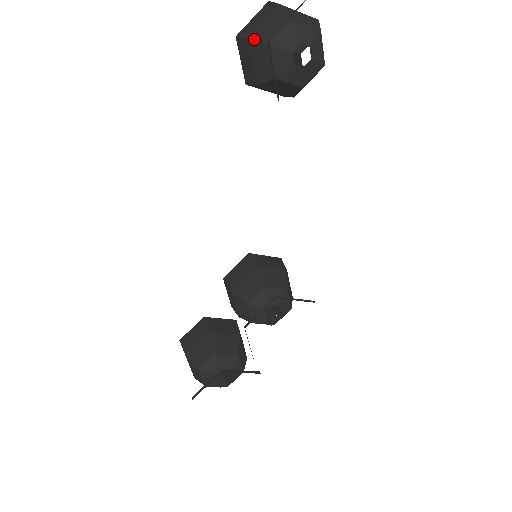
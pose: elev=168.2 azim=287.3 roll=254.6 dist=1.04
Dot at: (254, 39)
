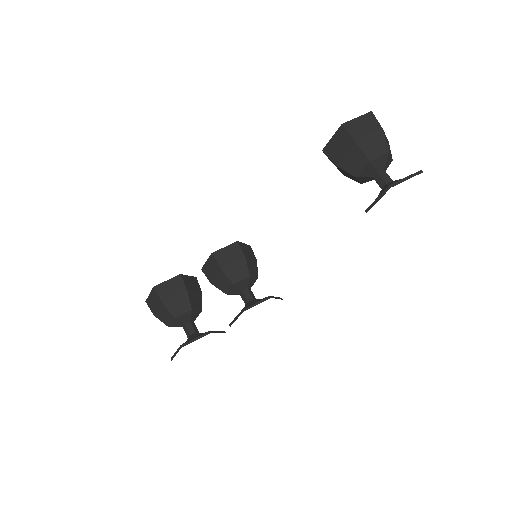
Dot at: (360, 147)
